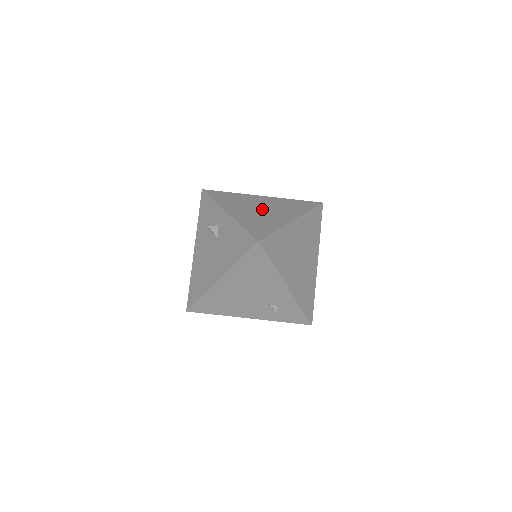
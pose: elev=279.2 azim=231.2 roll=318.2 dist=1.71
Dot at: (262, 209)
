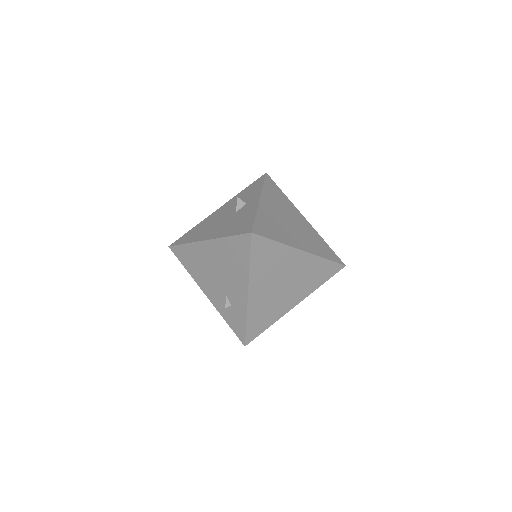
Dot at: (290, 222)
